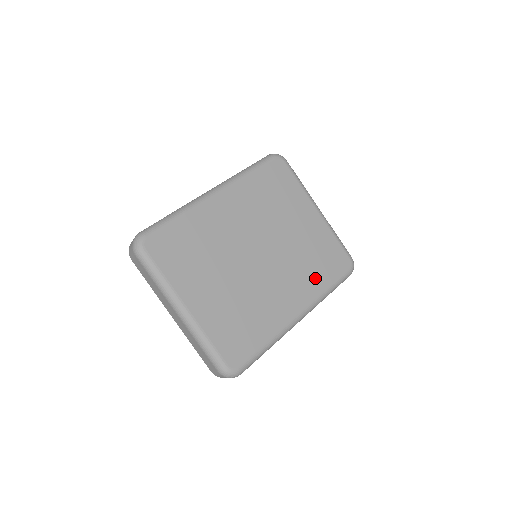
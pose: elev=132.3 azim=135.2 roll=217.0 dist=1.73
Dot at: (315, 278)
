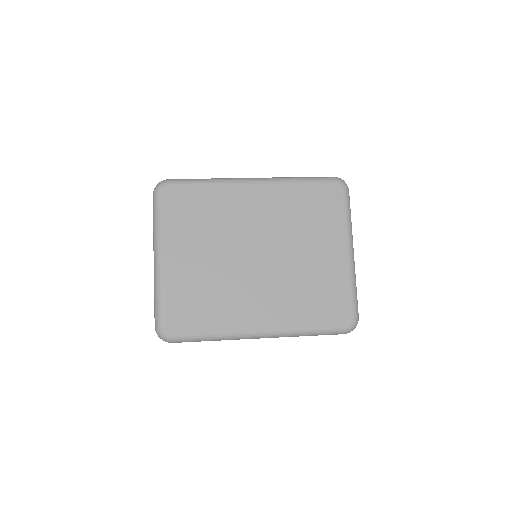
Dot at: (300, 310)
